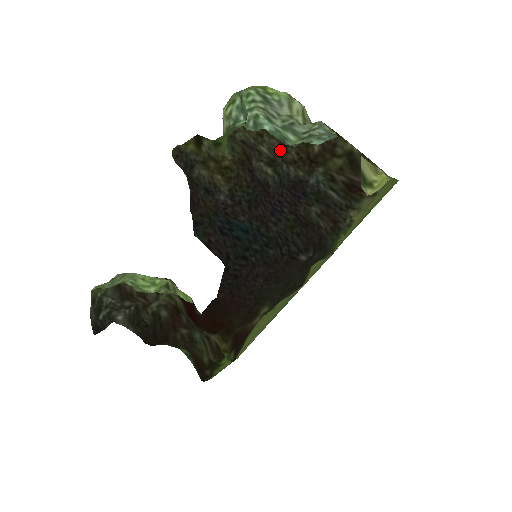
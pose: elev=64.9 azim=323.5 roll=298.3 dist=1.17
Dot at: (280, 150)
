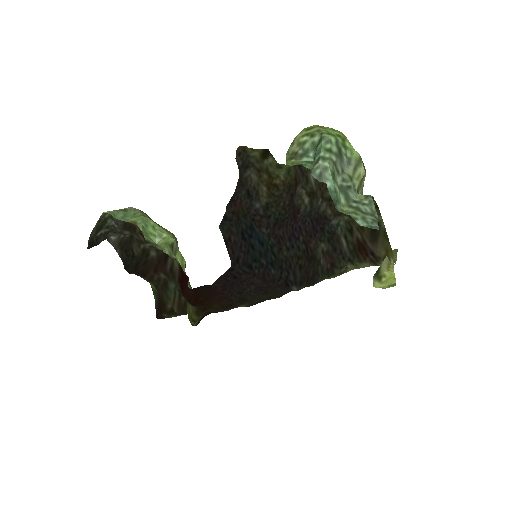
Dot at: (324, 185)
